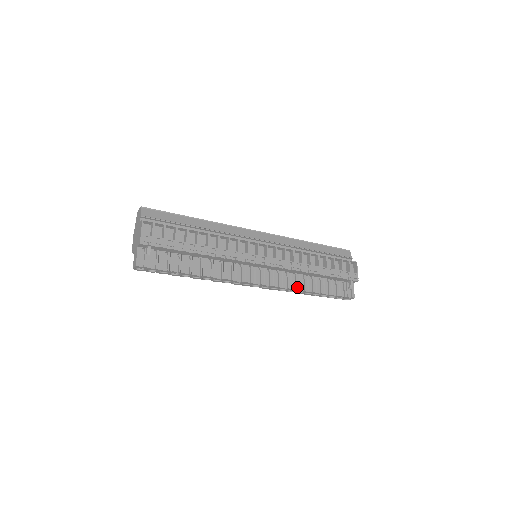
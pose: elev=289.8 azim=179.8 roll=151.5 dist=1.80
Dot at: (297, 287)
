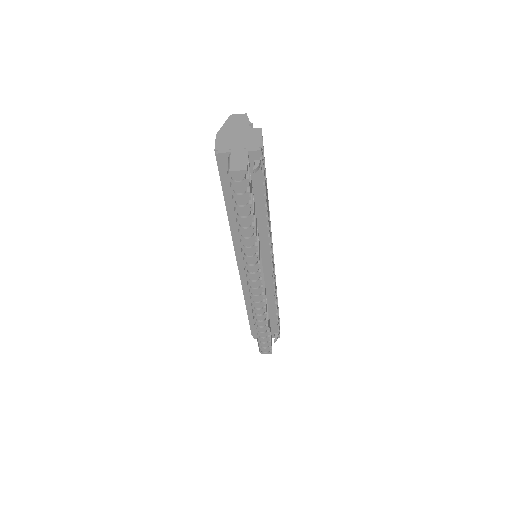
Dot at: occluded
